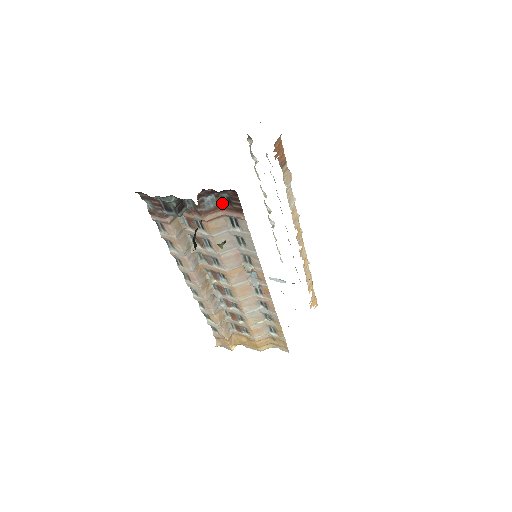
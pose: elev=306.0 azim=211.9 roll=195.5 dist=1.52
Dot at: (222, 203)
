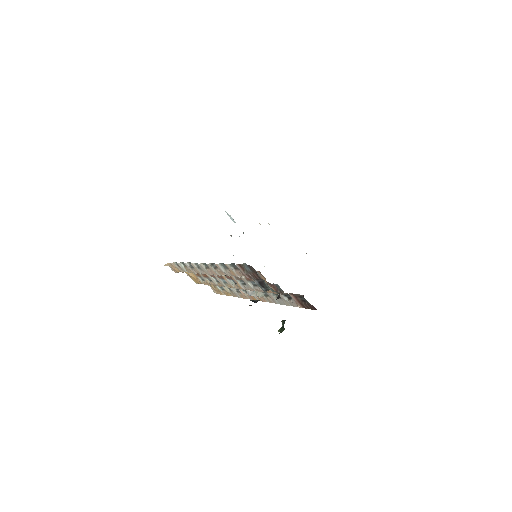
Dot at: (297, 294)
